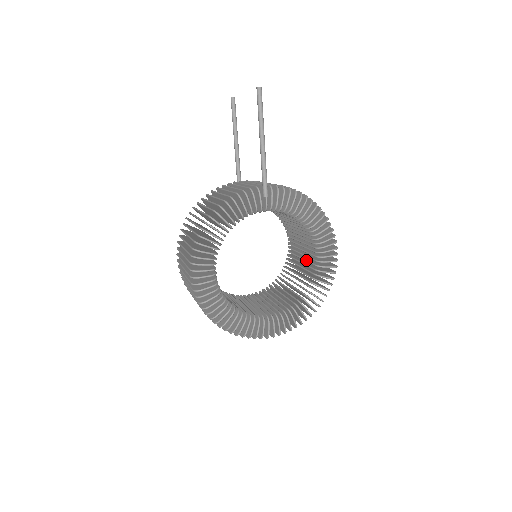
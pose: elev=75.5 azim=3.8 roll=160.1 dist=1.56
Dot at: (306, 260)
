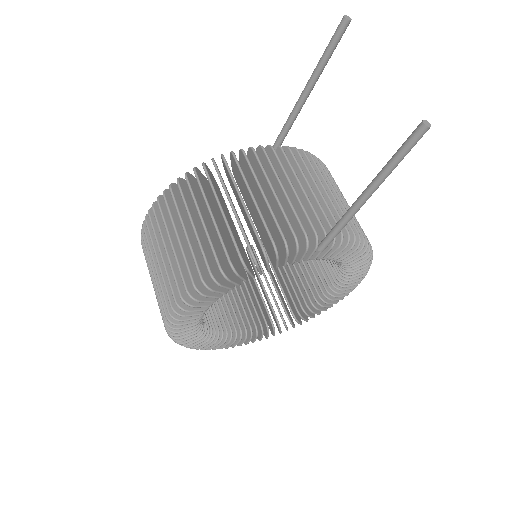
Dot at: (312, 271)
